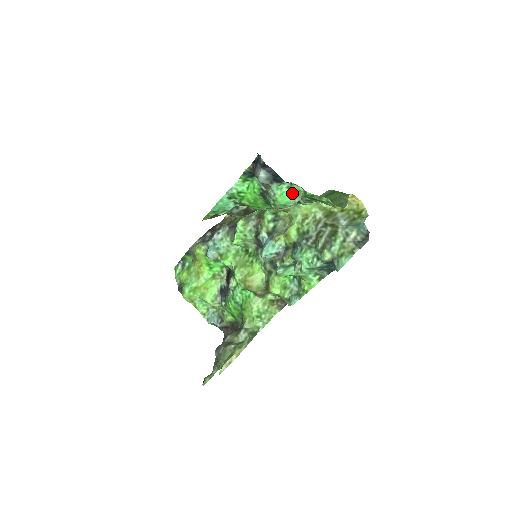
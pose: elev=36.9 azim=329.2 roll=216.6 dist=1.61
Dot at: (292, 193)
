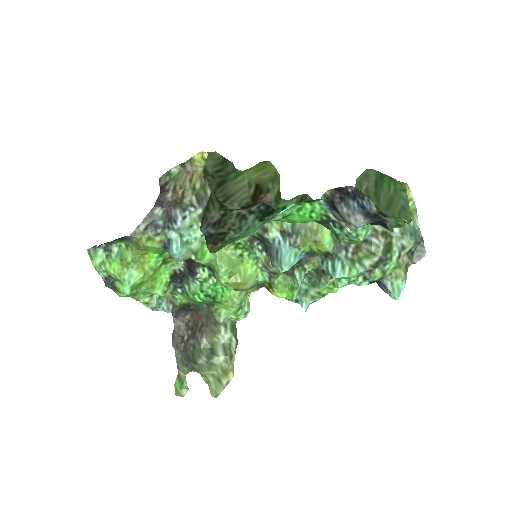
Dot at: occluded
